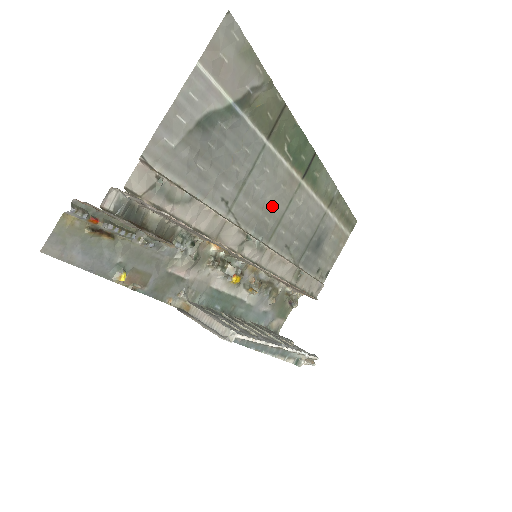
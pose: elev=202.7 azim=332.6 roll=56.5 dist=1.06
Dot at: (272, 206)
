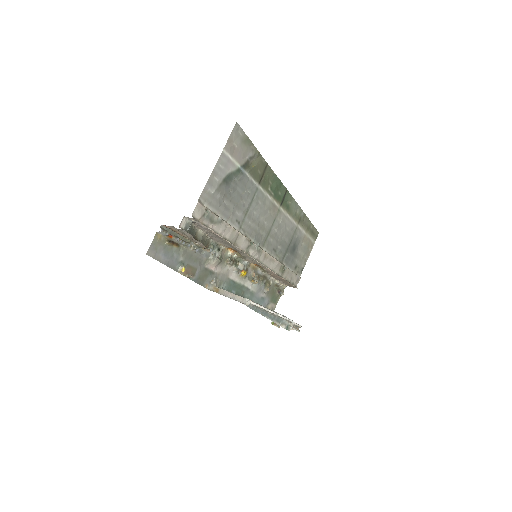
Dot at: (264, 224)
